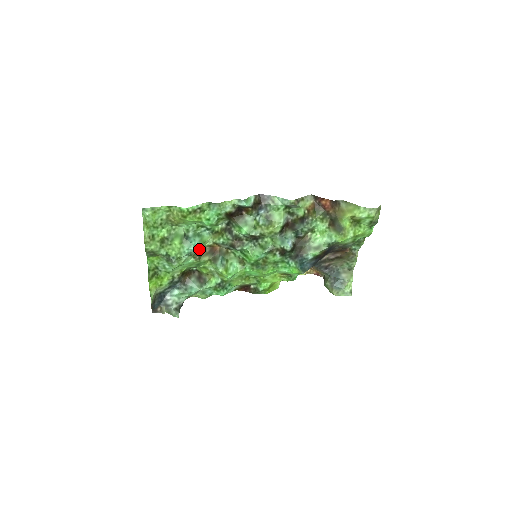
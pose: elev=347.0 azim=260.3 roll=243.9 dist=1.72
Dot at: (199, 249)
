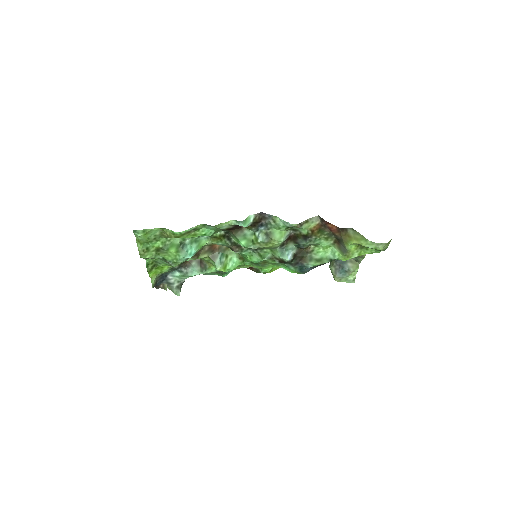
Dot at: (197, 252)
